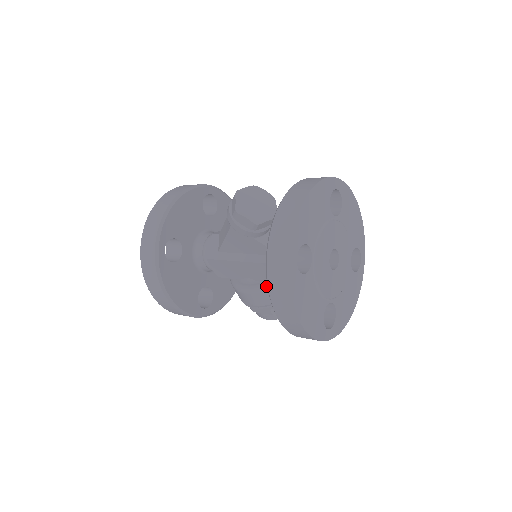
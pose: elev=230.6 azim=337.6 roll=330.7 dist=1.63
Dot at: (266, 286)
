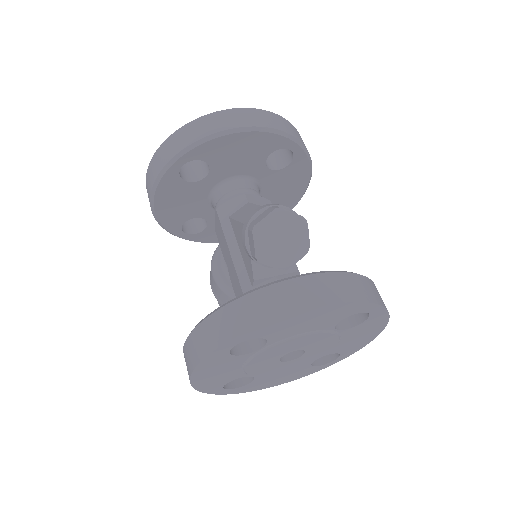
Dot at: (230, 292)
